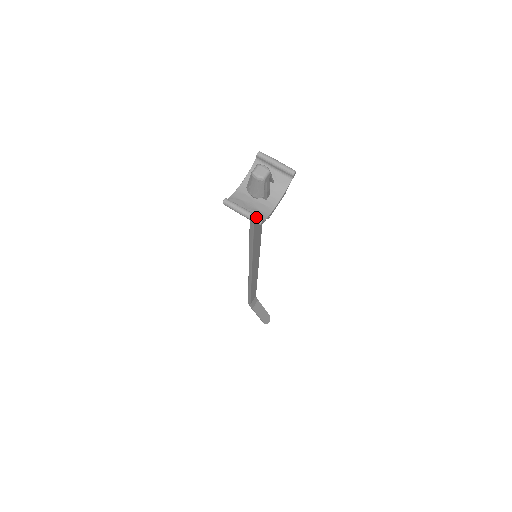
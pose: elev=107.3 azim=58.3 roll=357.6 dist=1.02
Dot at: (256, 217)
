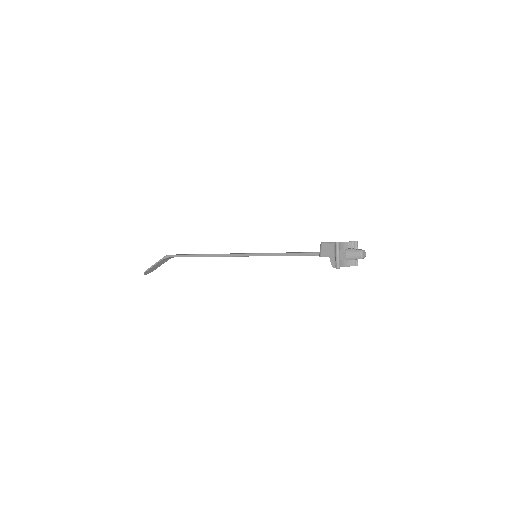
Dot at: occluded
